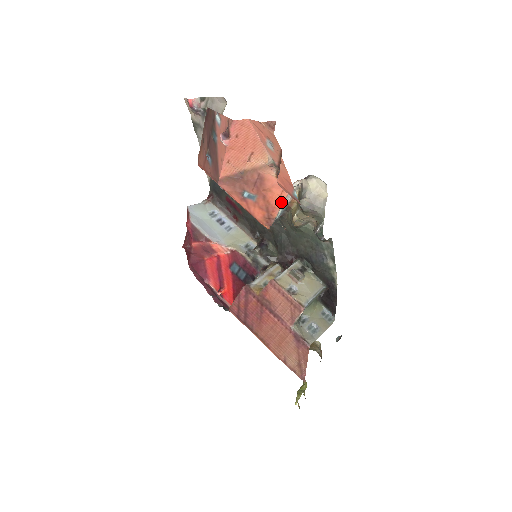
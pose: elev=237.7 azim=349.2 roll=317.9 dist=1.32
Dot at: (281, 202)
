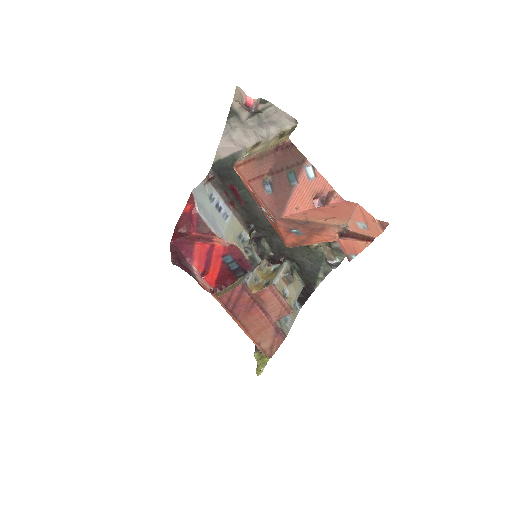
Dot at: (321, 242)
